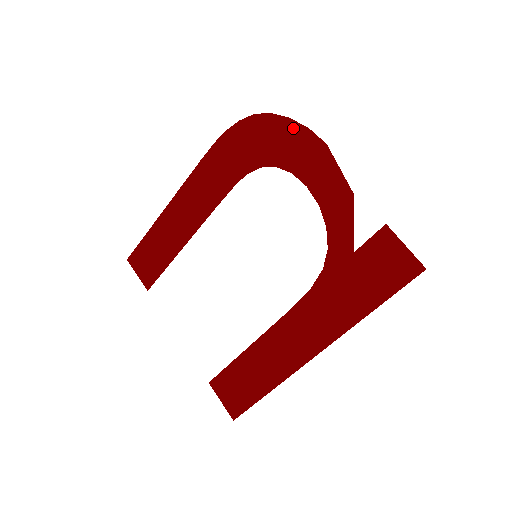
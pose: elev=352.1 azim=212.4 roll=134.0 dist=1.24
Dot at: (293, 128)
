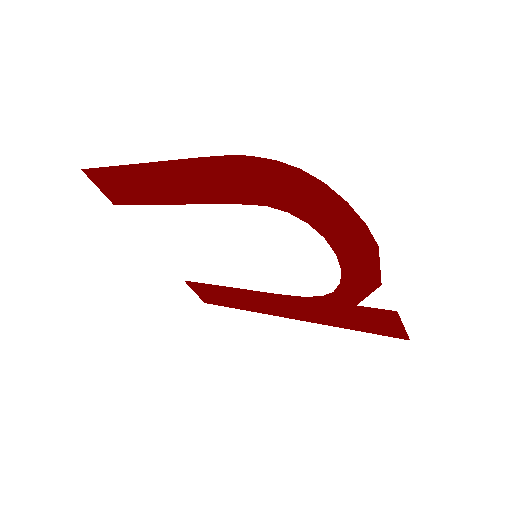
Dot at: (347, 213)
